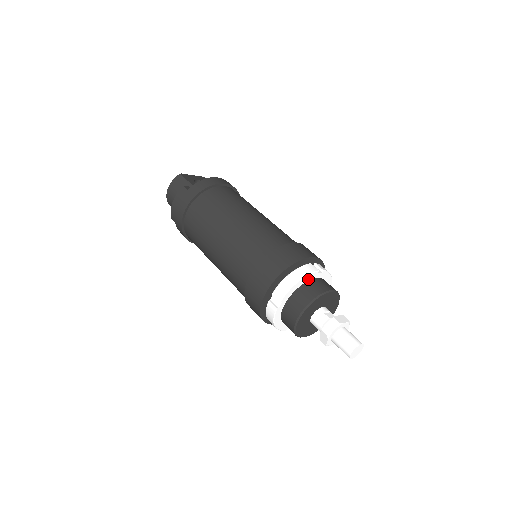
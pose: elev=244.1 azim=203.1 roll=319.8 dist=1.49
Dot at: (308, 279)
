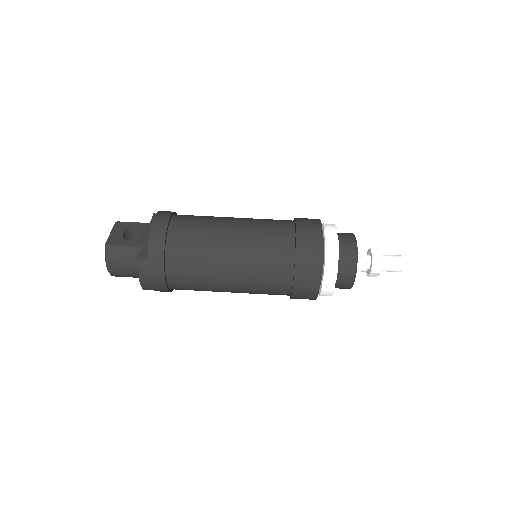
Dot at: occluded
